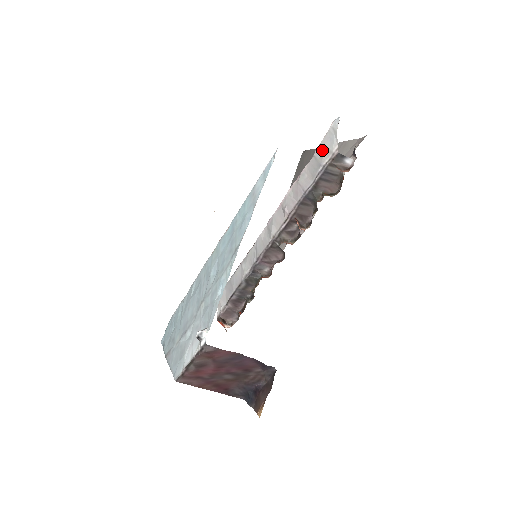
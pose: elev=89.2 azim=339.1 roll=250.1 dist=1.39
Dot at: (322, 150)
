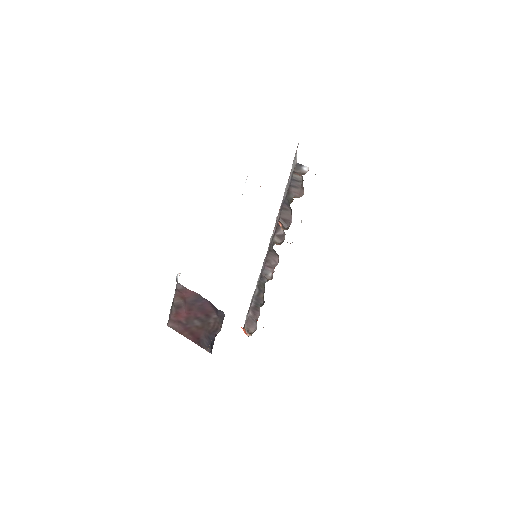
Dot at: (292, 166)
